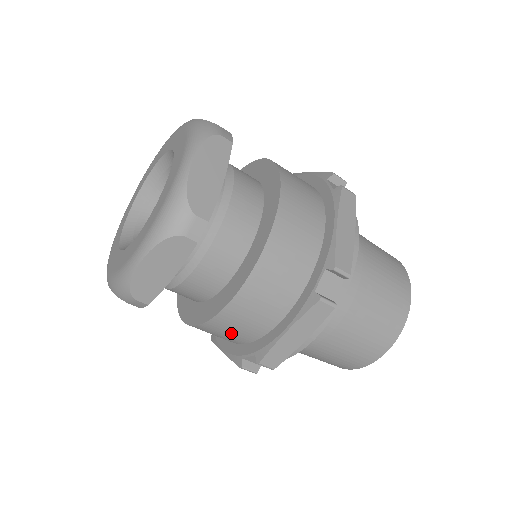
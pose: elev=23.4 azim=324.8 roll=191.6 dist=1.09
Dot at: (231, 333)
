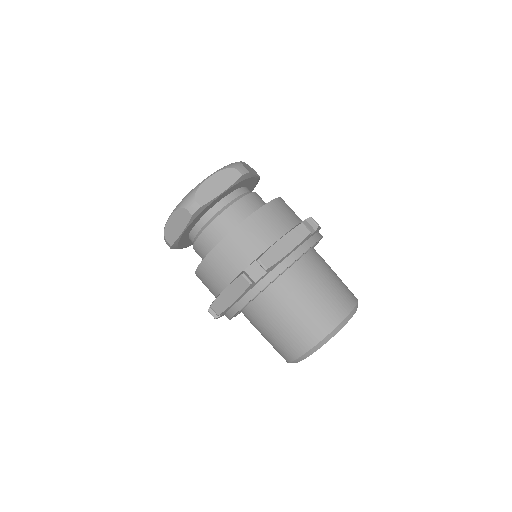
Dot at: (241, 249)
